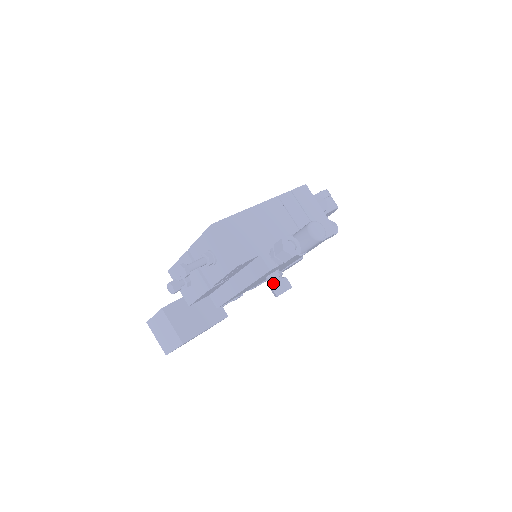
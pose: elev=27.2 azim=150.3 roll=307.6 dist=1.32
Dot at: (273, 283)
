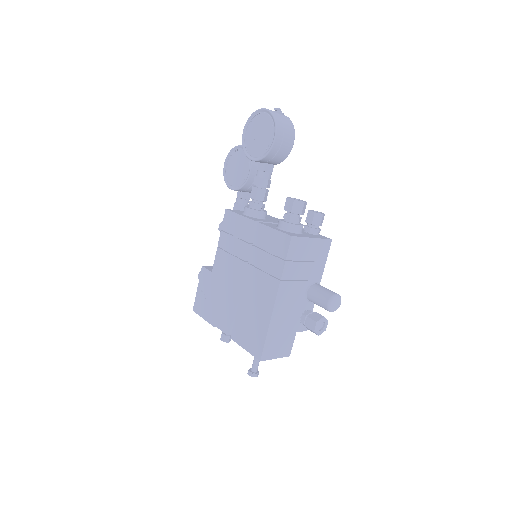
Dot at: occluded
